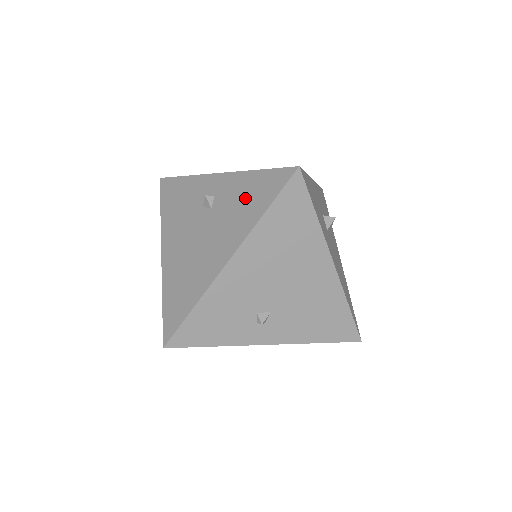
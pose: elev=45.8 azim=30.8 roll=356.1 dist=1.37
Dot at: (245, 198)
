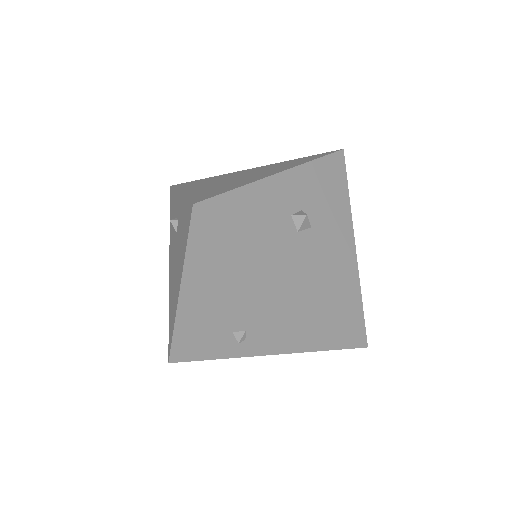
Dot at: (182, 230)
